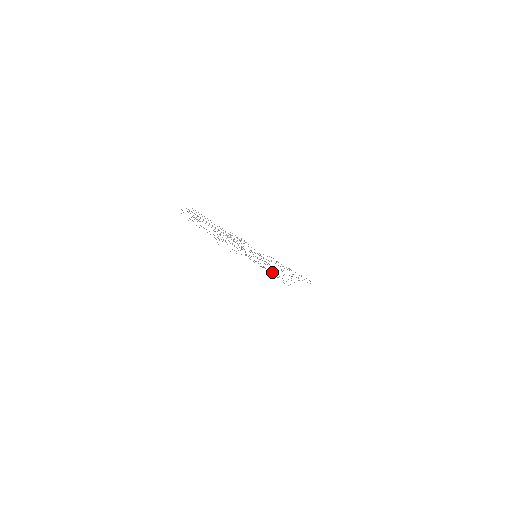
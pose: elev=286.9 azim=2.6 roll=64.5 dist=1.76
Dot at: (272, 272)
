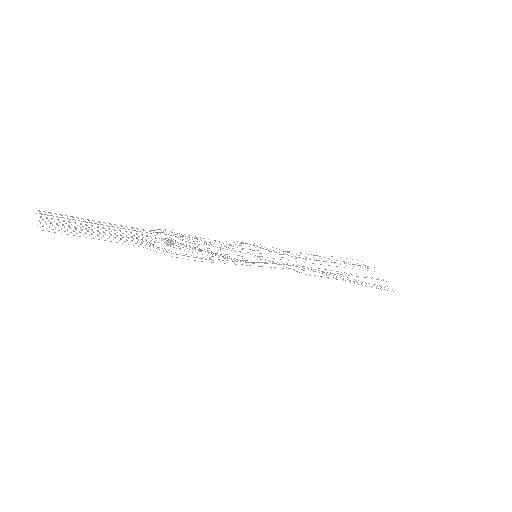
Dot at: occluded
